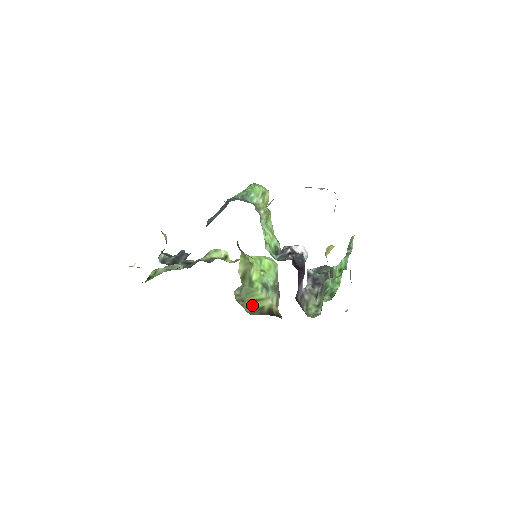
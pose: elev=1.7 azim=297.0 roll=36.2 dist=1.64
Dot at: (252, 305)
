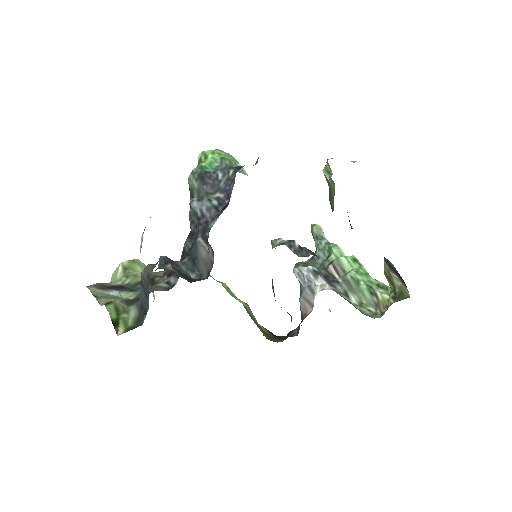
Dot at: (261, 330)
